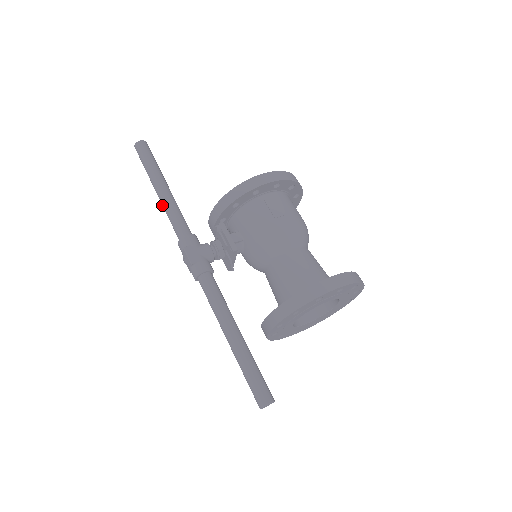
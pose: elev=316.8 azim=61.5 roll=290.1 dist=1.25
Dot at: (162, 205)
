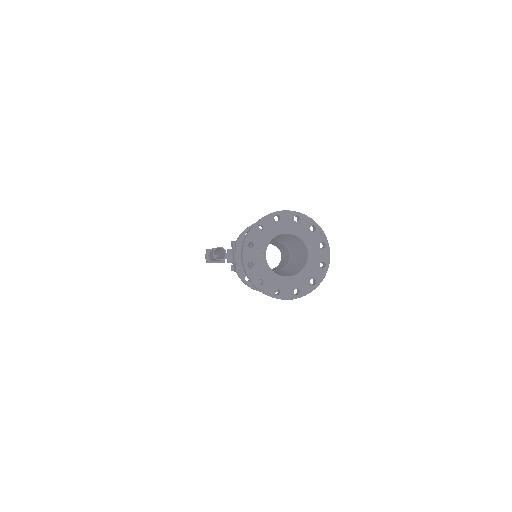
Dot at: occluded
